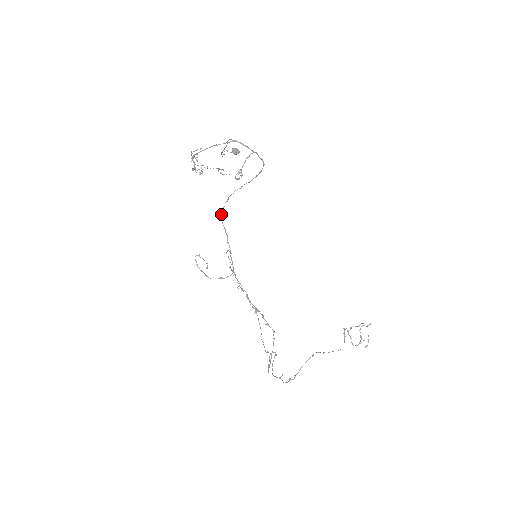
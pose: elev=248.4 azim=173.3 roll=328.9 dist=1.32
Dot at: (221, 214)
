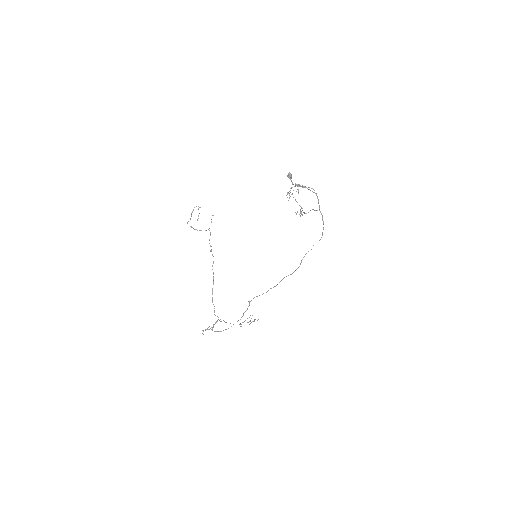
Dot at: occluded
